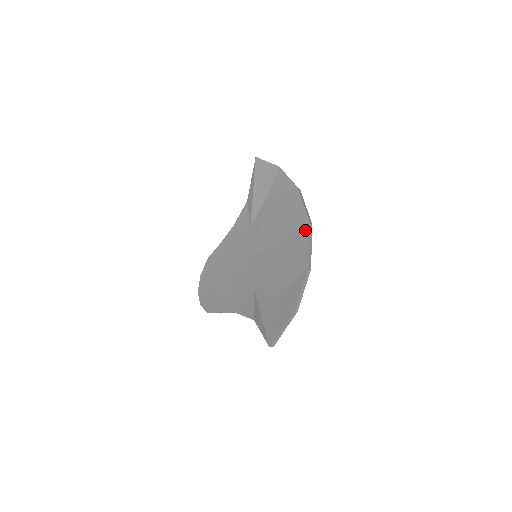
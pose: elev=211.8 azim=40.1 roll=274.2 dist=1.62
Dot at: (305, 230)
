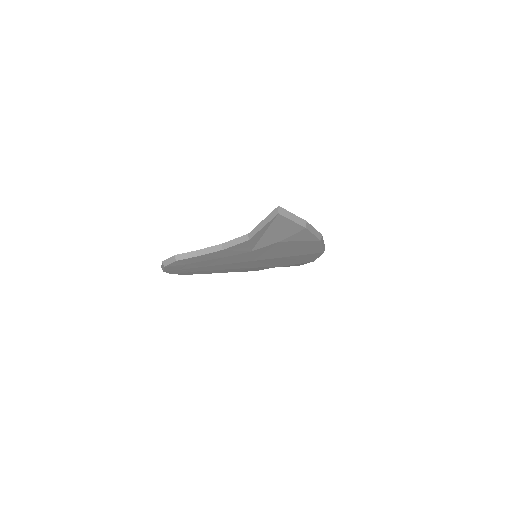
Dot at: occluded
